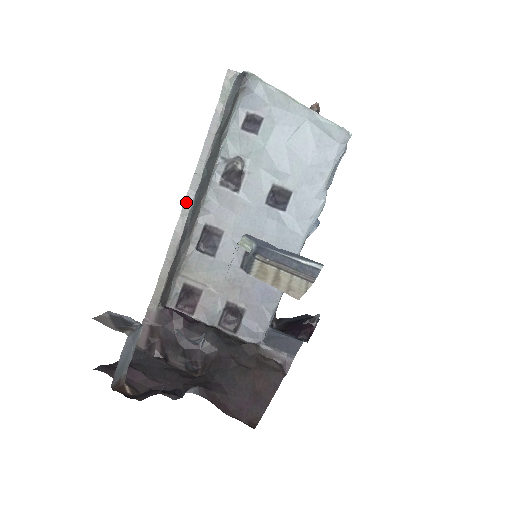
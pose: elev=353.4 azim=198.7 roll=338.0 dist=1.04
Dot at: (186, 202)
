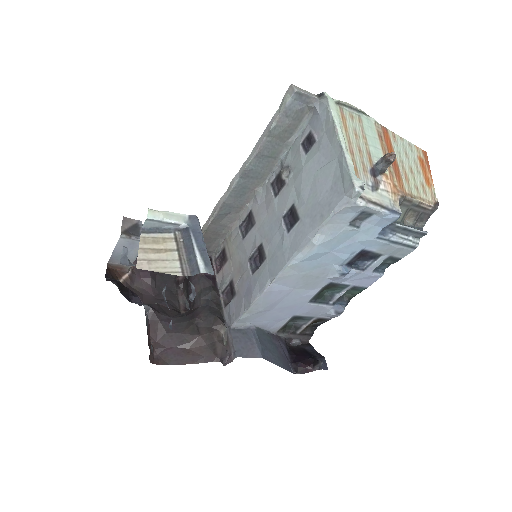
Dot at: (232, 181)
